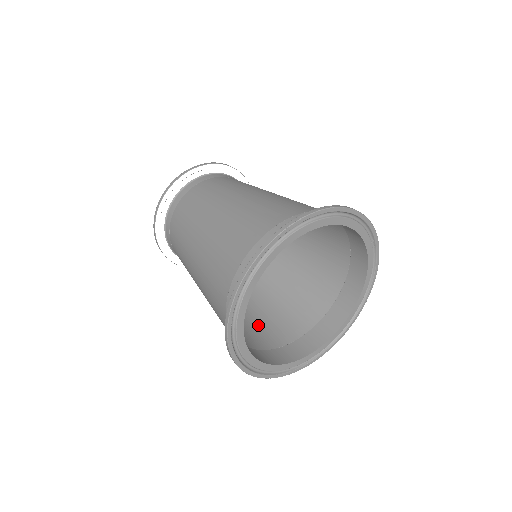
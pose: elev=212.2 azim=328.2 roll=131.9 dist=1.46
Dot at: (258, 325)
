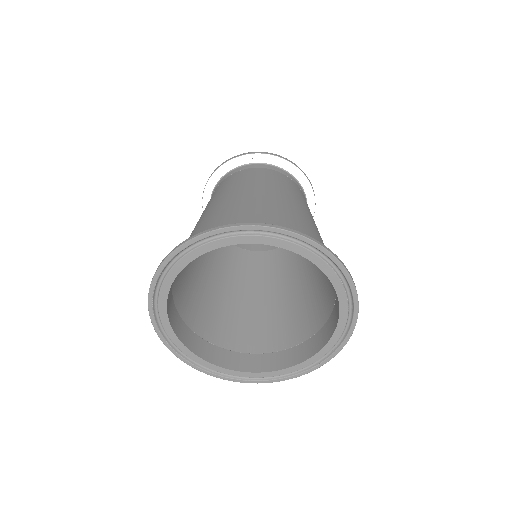
Dot at: (283, 321)
